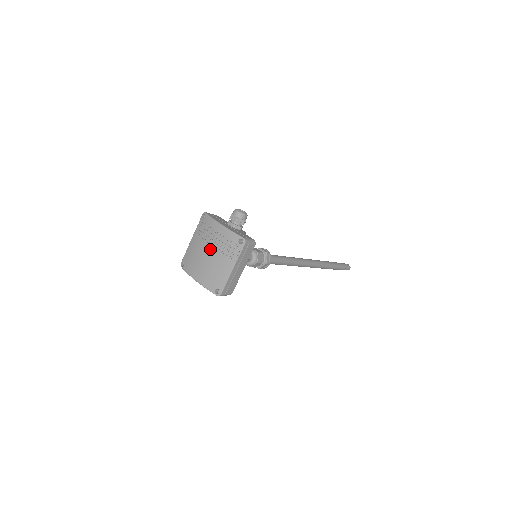
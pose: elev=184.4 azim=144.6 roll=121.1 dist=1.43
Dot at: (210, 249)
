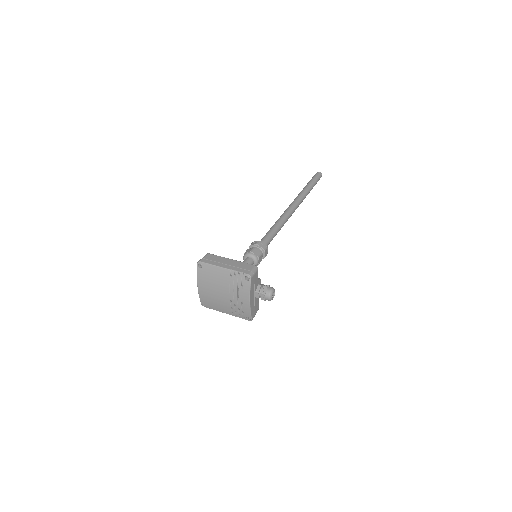
Dot at: (227, 296)
